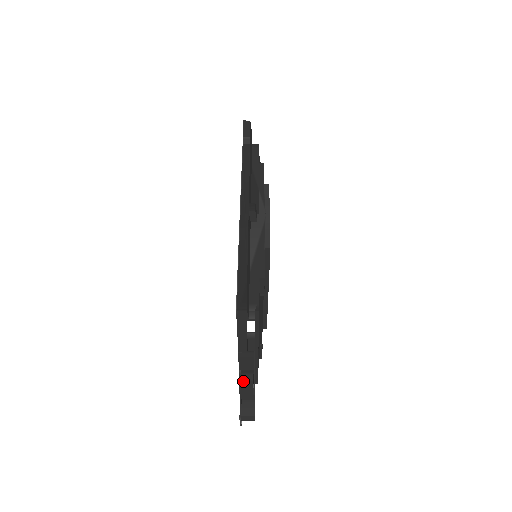
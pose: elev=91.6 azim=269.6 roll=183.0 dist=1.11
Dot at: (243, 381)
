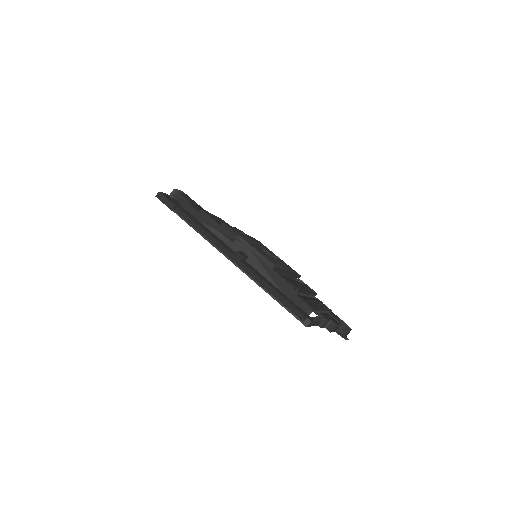
Dot at: (332, 330)
